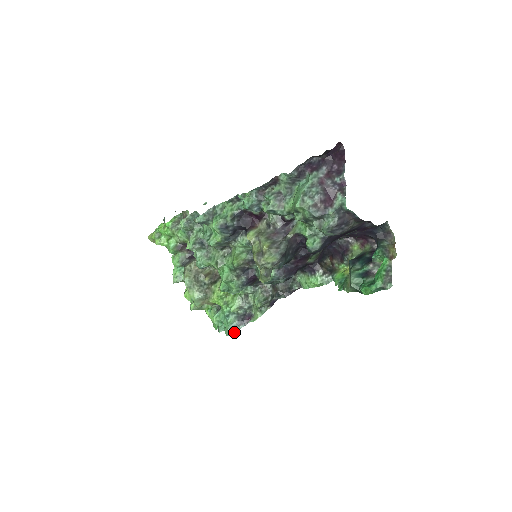
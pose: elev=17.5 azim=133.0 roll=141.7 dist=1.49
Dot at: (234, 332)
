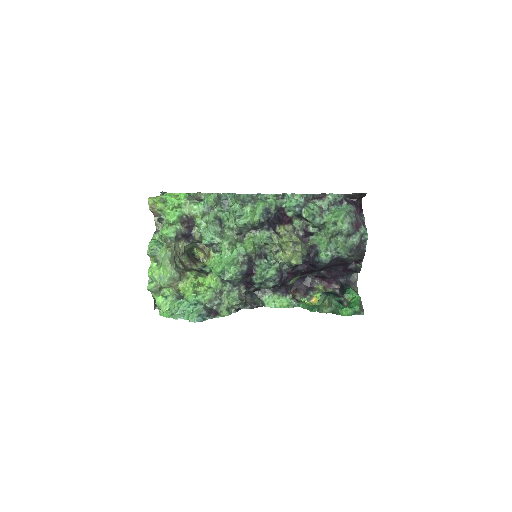
Dot at: (202, 320)
